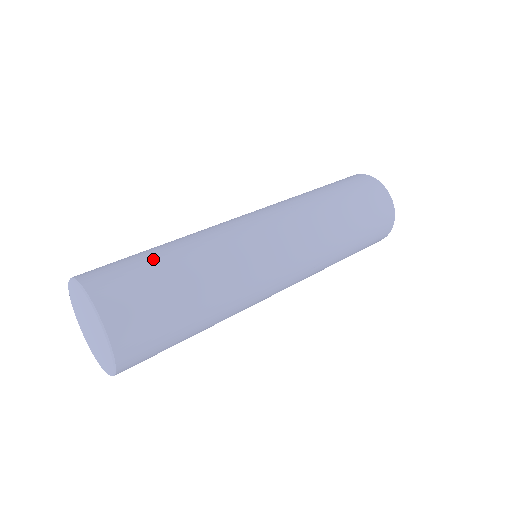
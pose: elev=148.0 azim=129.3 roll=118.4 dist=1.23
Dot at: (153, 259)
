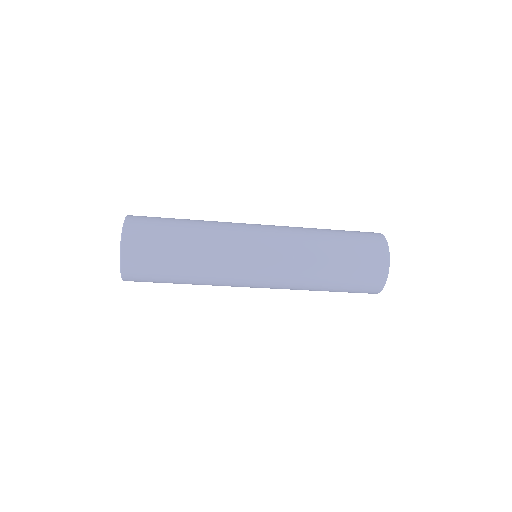
Dot at: occluded
